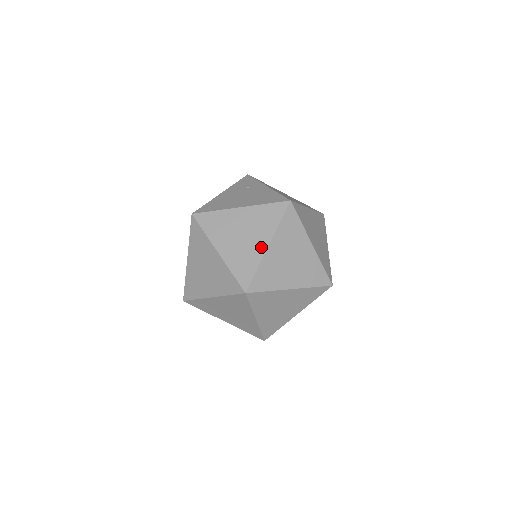
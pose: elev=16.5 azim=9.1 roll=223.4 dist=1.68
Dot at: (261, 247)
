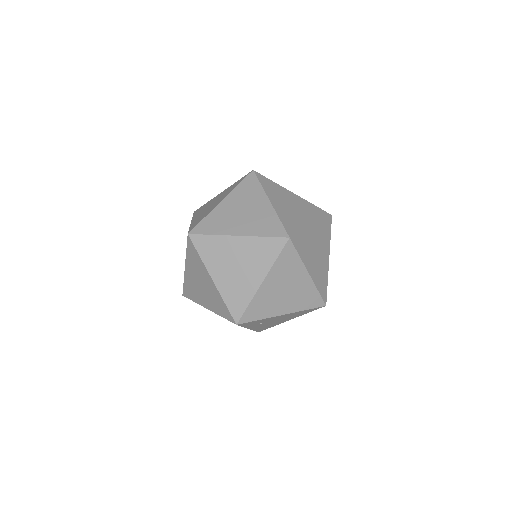
Dot at: (217, 204)
